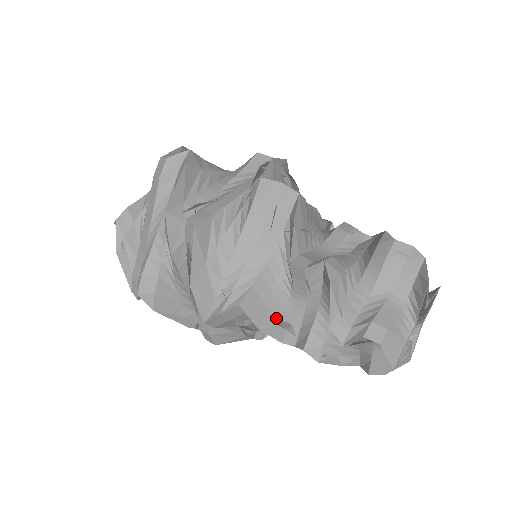
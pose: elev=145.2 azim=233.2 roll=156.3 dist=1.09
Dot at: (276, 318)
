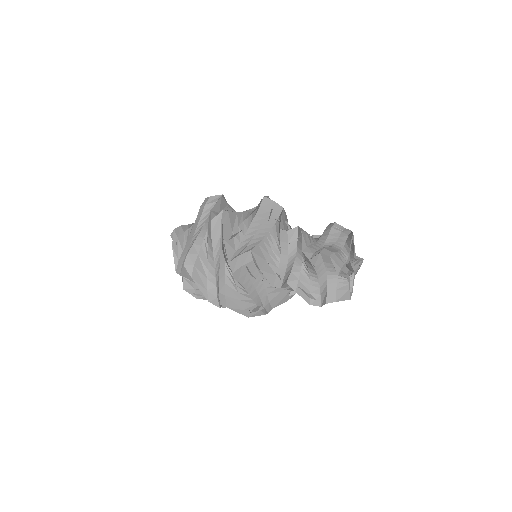
Dot at: (270, 268)
